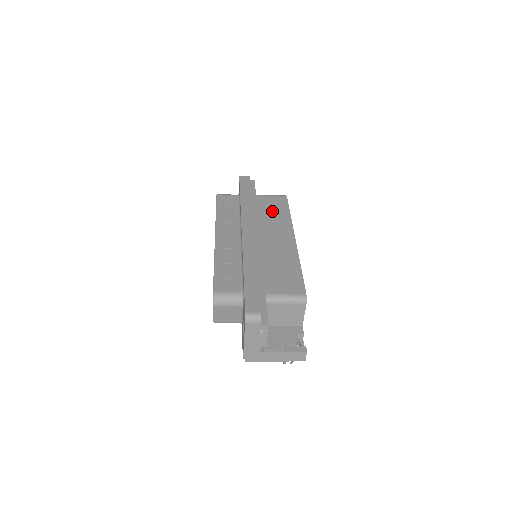
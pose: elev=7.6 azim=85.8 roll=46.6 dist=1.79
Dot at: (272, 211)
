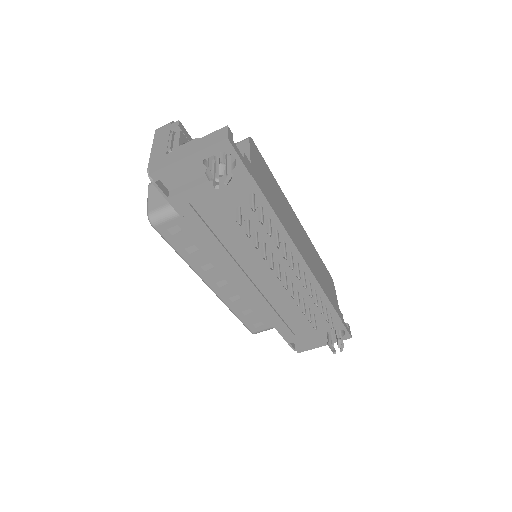
Dot at: occluded
